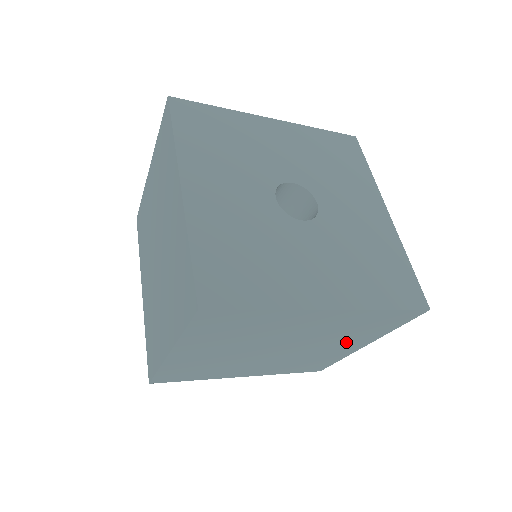
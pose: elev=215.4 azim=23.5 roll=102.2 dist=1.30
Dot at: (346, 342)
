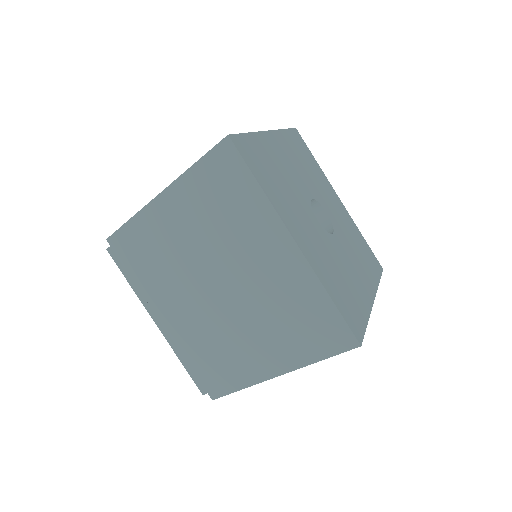
Dot at: (269, 342)
